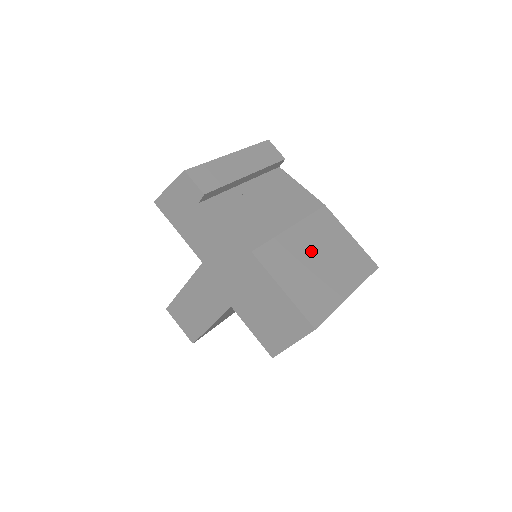
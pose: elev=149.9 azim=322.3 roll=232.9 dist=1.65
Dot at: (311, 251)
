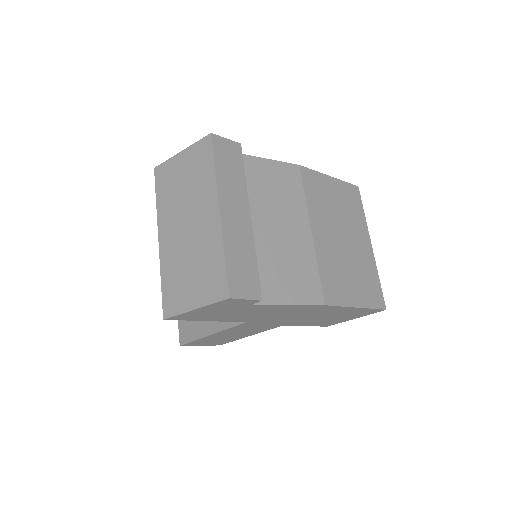
Dot at: (335, 239)
